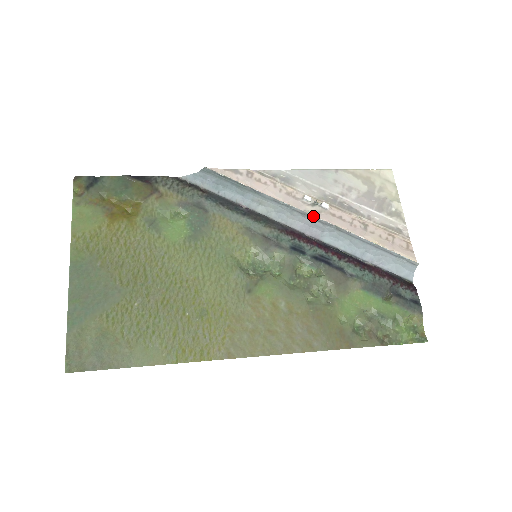
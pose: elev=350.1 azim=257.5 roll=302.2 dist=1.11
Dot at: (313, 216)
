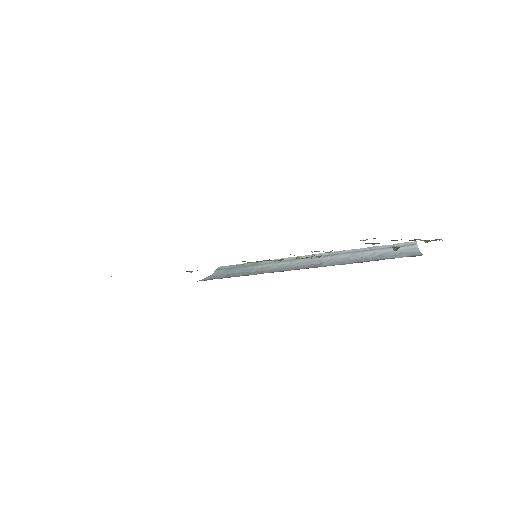
Dot at: (308, 256)
